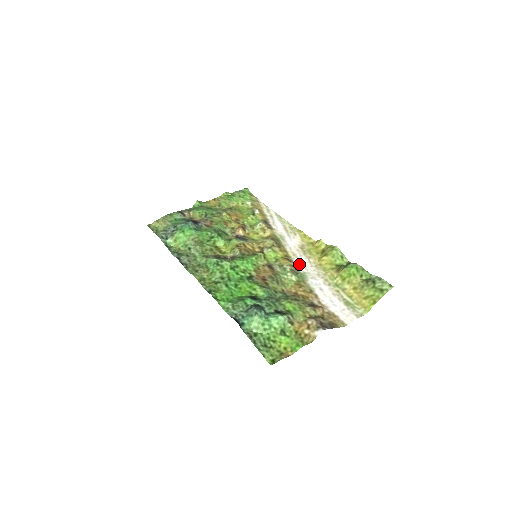
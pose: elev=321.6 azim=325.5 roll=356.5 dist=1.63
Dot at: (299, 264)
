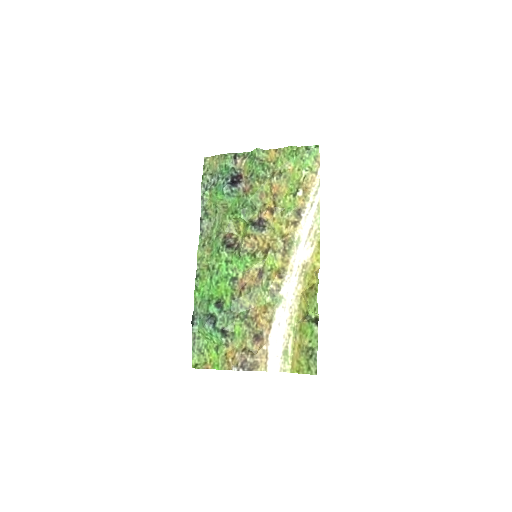
Dot at: (286, 284)
